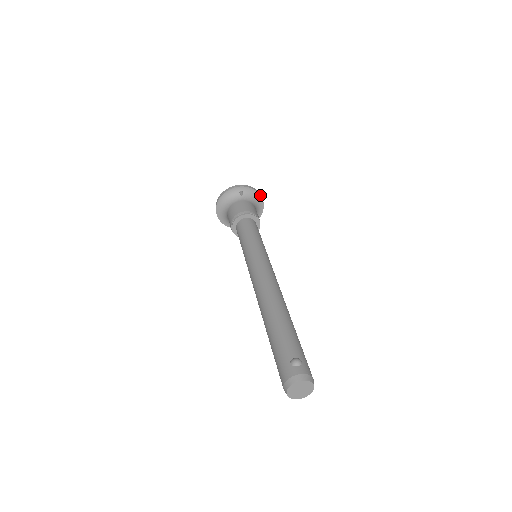
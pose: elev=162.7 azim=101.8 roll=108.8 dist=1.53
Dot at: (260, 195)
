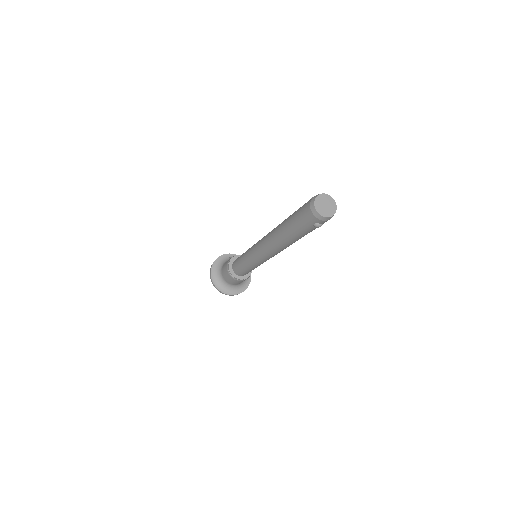
Dot at: occluded
